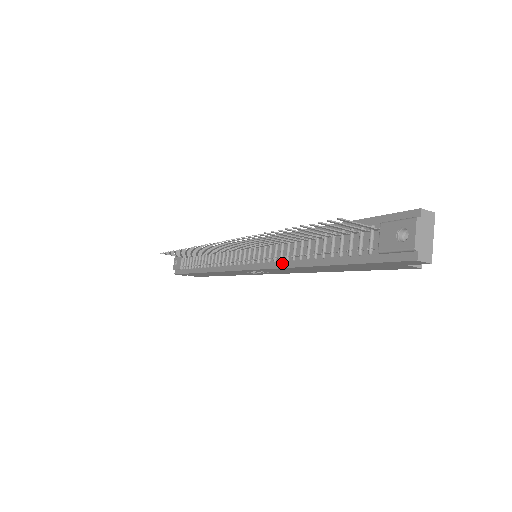
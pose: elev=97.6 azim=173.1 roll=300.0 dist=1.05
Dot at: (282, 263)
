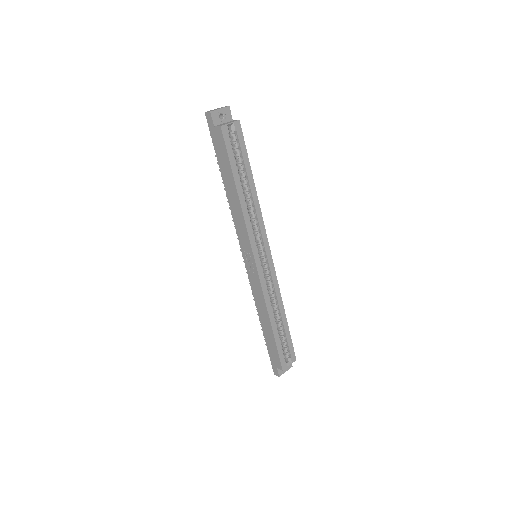
Dot at: occluded
